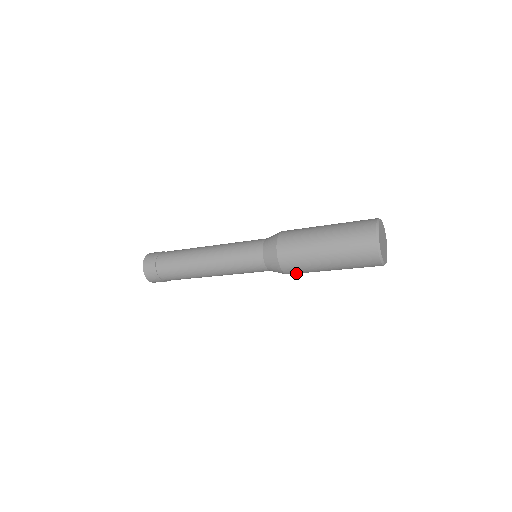
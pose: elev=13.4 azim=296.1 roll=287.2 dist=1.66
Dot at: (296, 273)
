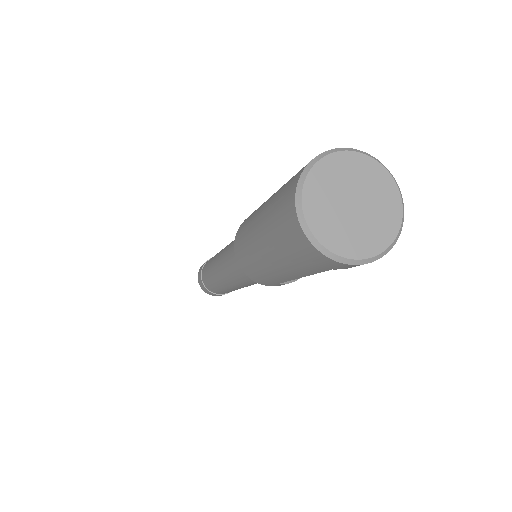
Dot at: (255, 276)
